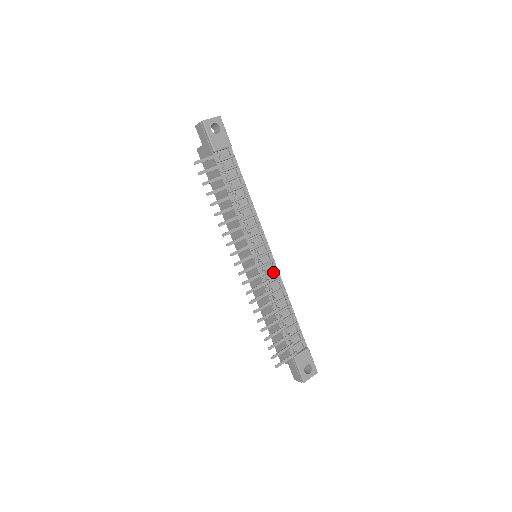
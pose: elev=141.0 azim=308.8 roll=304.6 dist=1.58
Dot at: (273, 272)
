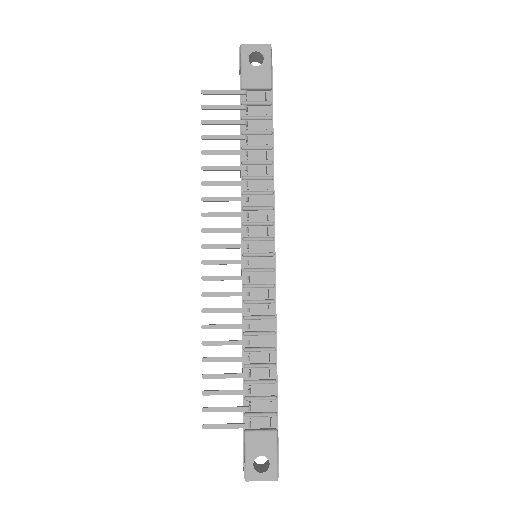
Dot at: (264, 286)
